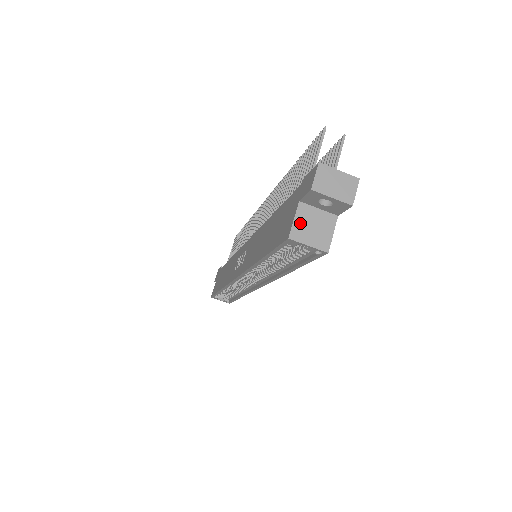
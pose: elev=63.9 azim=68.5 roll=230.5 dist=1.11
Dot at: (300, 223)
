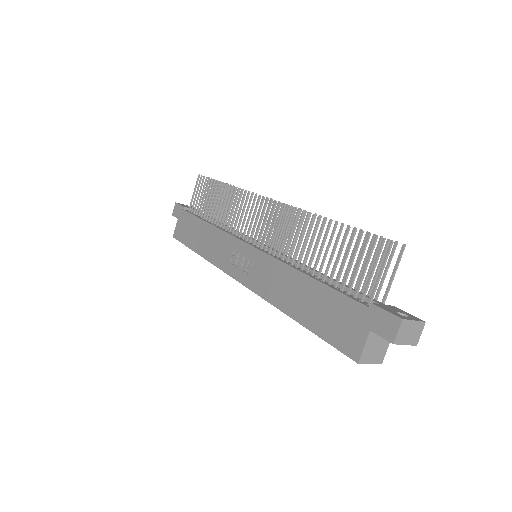
Dot at: (368, 349)
